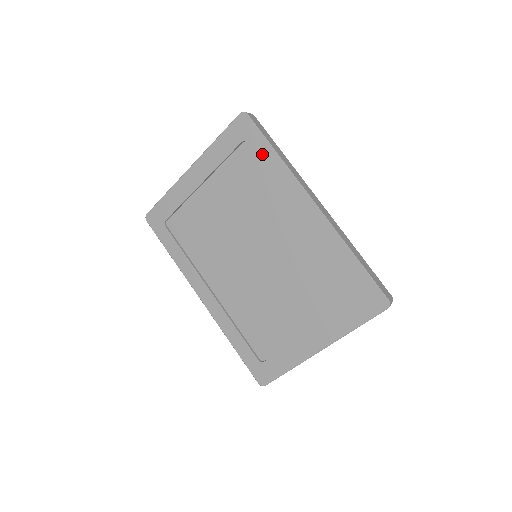
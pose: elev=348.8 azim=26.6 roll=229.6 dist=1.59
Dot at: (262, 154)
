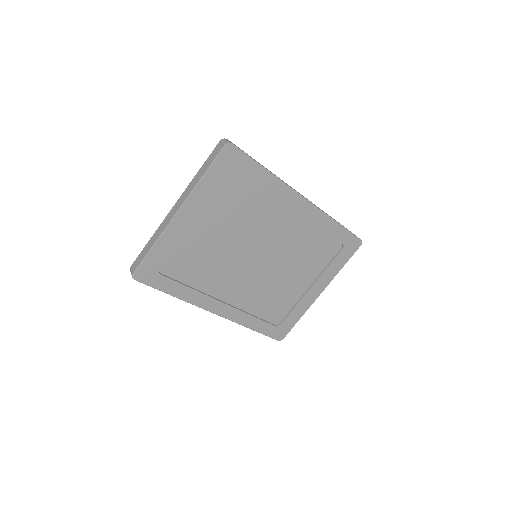
Dot at: (254, 175)
